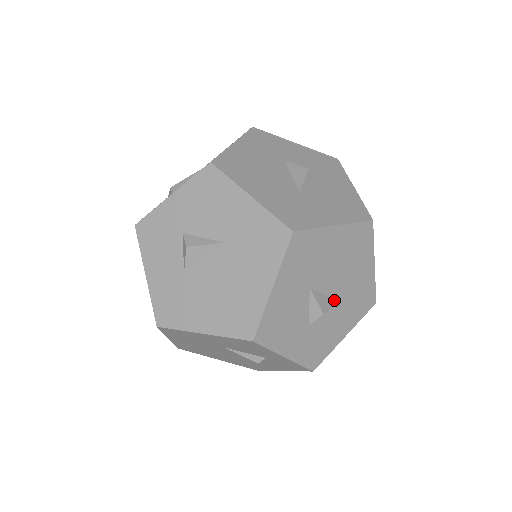
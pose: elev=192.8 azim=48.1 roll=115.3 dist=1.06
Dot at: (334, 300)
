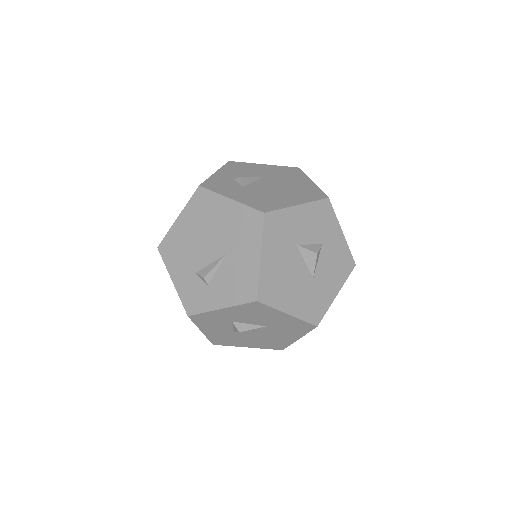
Dot at: occluded
